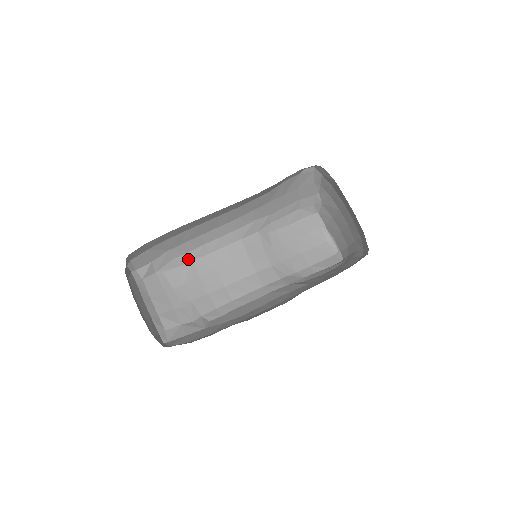
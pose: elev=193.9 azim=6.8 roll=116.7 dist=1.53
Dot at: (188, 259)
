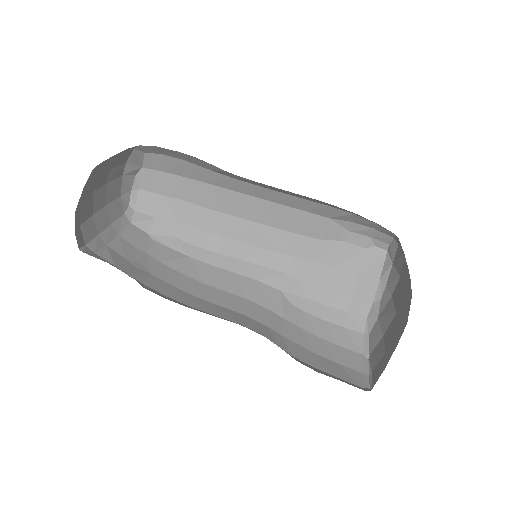
Dot at: (188, 251)
